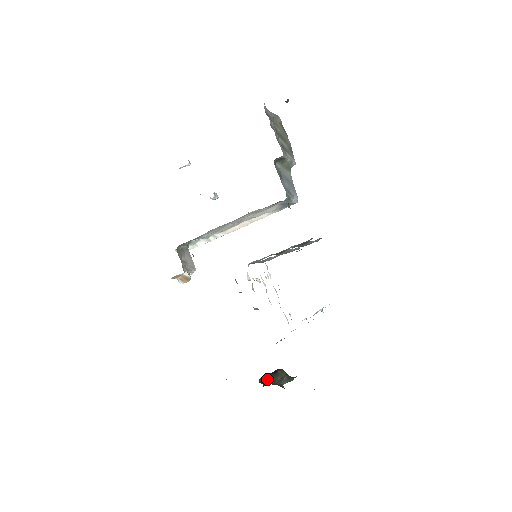
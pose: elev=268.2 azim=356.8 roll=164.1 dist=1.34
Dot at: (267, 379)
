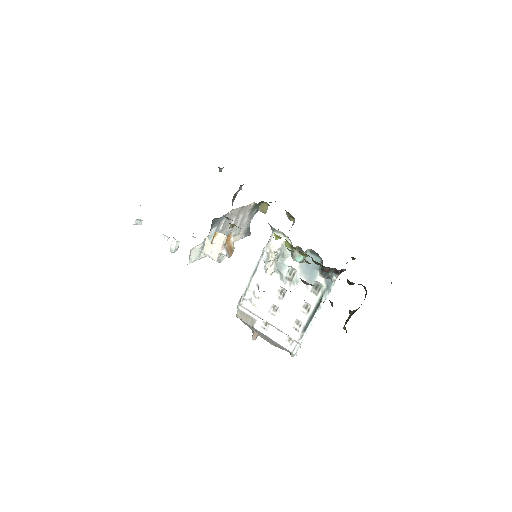
Dot at: occluded
